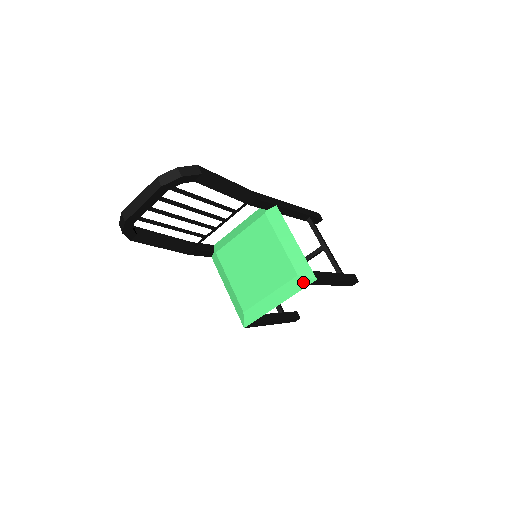
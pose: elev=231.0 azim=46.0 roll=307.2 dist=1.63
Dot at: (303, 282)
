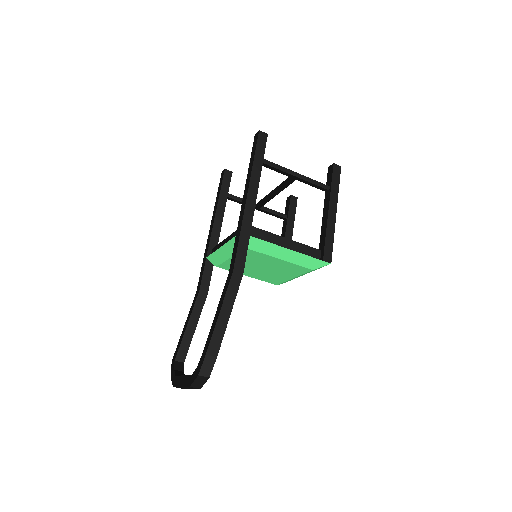
Dot at: occluded
